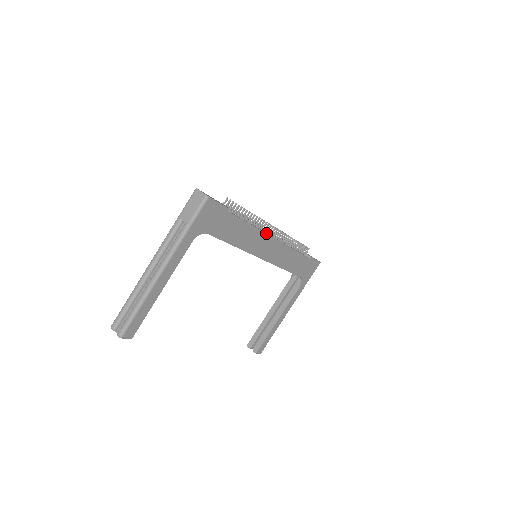
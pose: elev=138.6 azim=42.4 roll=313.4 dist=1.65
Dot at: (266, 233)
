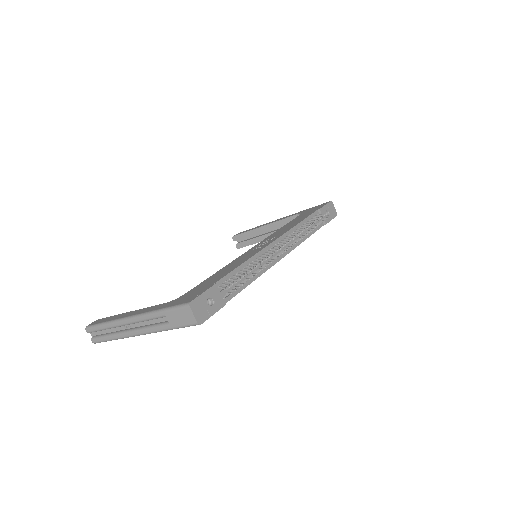
Dot at: (271, 266)
